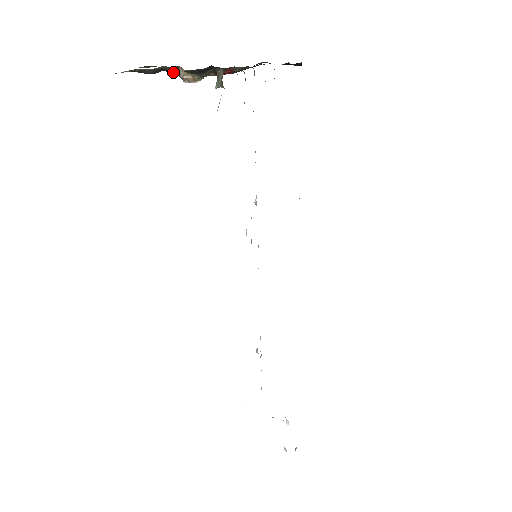
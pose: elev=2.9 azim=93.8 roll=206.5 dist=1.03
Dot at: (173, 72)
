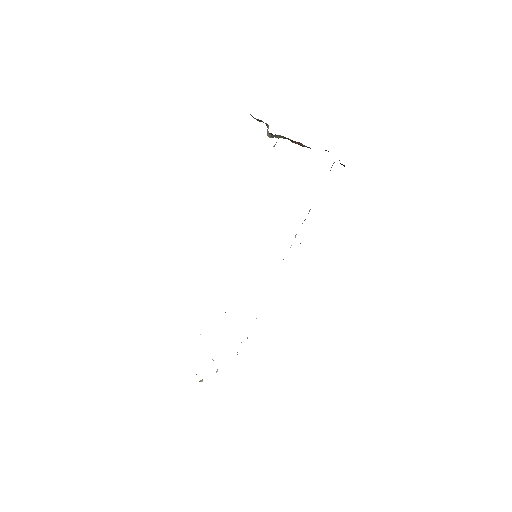
Dot at: (267, 126)
